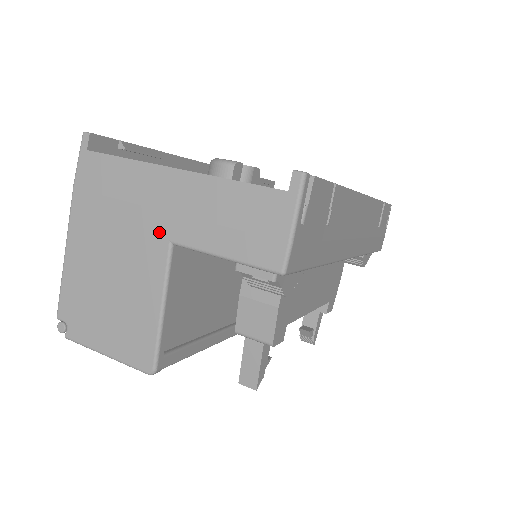
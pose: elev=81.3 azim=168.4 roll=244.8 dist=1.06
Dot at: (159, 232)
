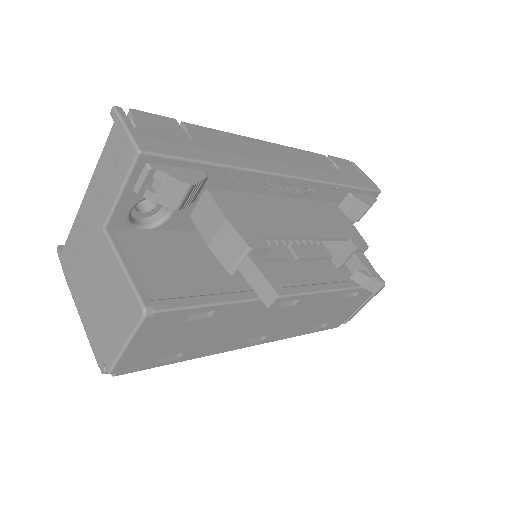
Dot at: (97, 233)
